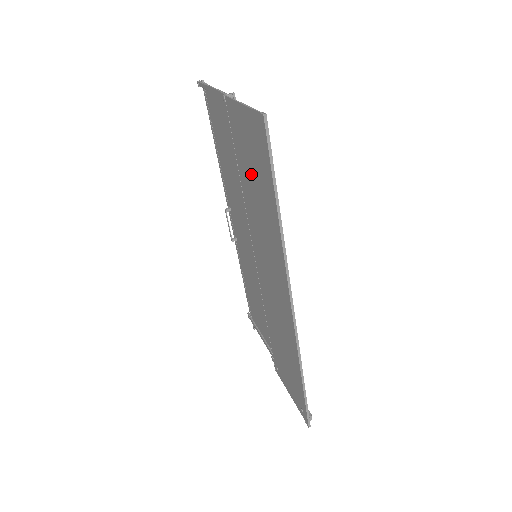
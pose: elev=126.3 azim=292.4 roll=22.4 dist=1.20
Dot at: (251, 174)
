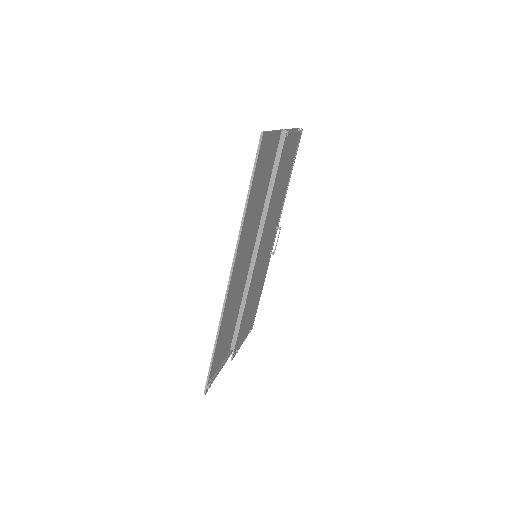
Dot at: (262, 182)
